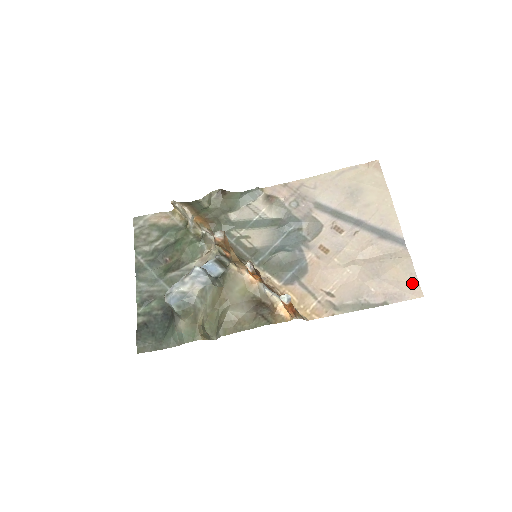
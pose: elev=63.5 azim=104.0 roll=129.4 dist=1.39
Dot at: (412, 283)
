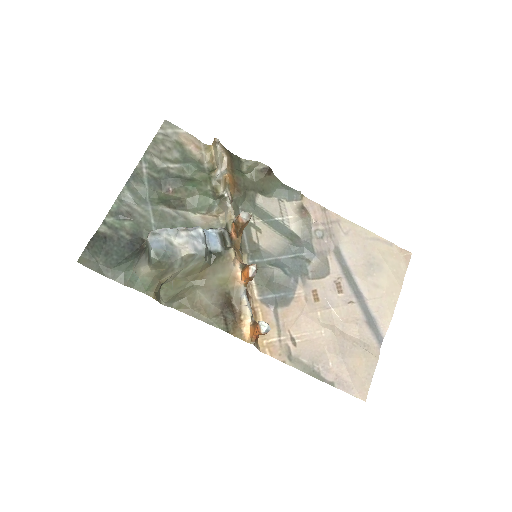
Dot at: (365, 382)
